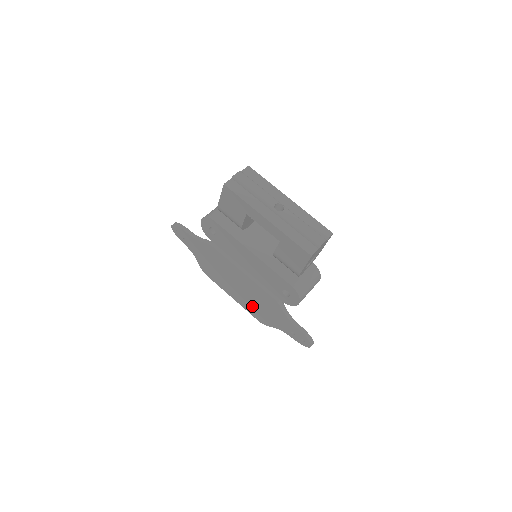
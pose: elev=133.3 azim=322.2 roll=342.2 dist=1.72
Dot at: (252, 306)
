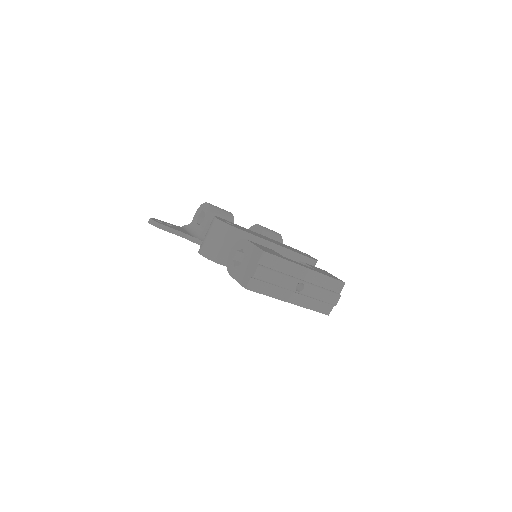
Dot at: occluded
